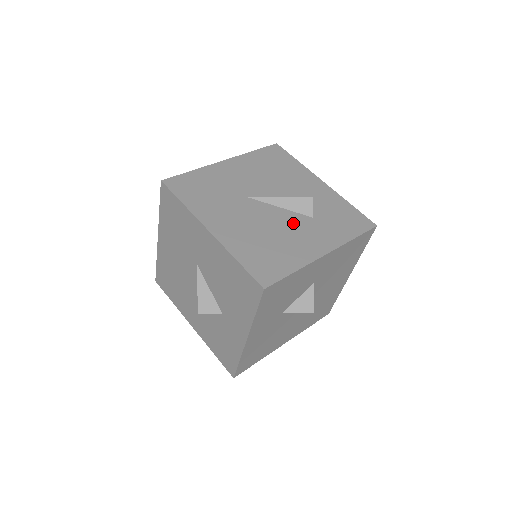
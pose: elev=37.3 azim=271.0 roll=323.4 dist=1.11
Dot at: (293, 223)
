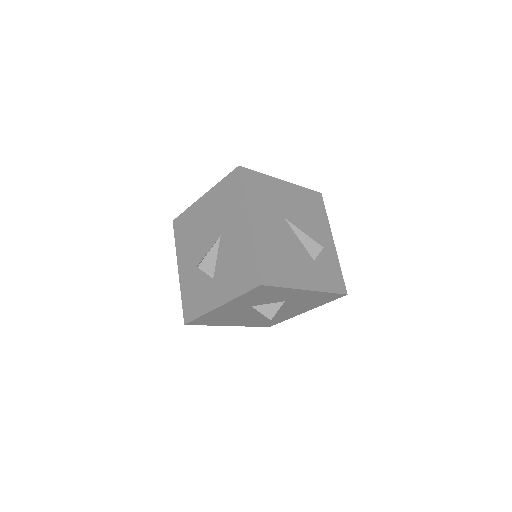
Dot at: (301, 255)
